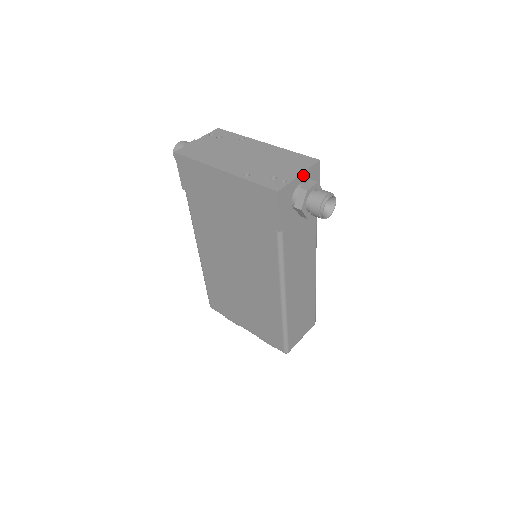
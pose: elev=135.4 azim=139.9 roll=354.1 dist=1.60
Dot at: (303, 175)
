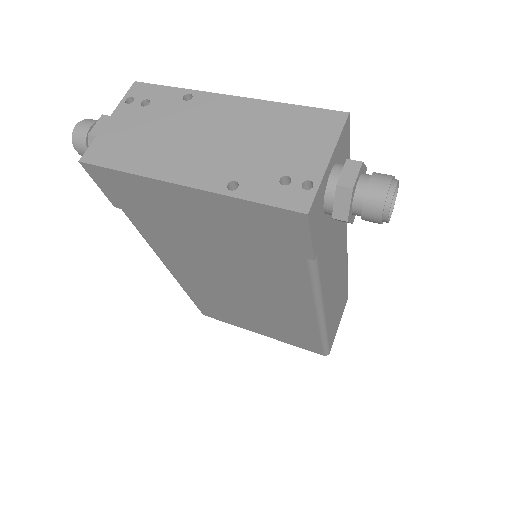
Dot at: (333, 156)
